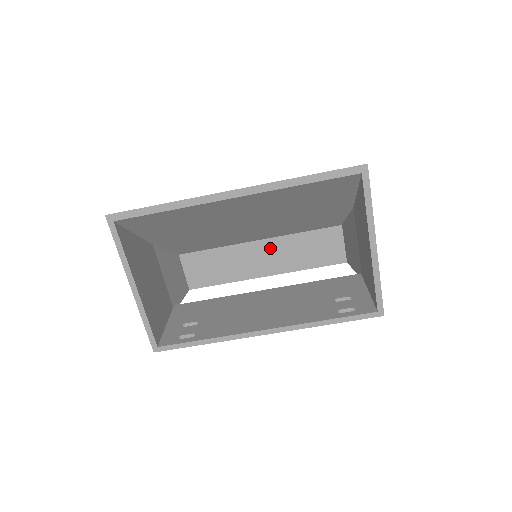
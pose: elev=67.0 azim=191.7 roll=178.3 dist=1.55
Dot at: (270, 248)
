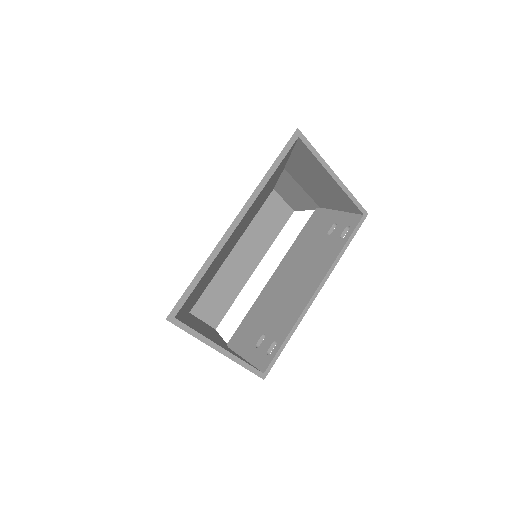
Dot at: (243, 247)
